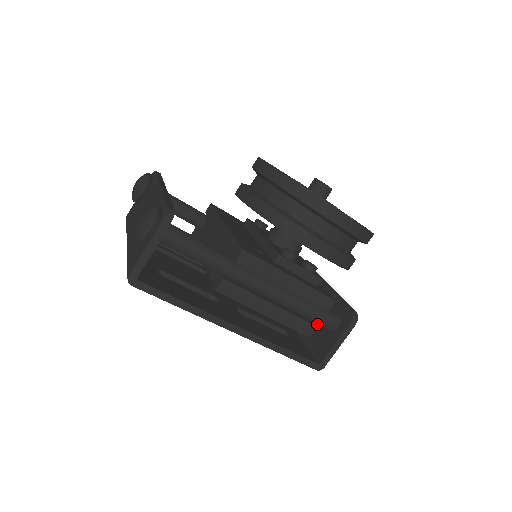
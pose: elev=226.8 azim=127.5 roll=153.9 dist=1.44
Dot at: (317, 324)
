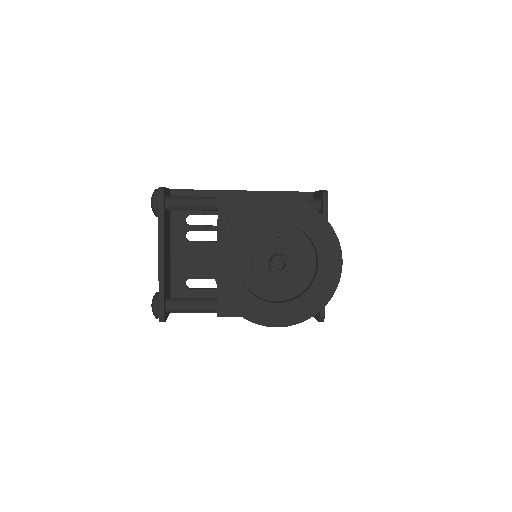
Dot at: occluded
